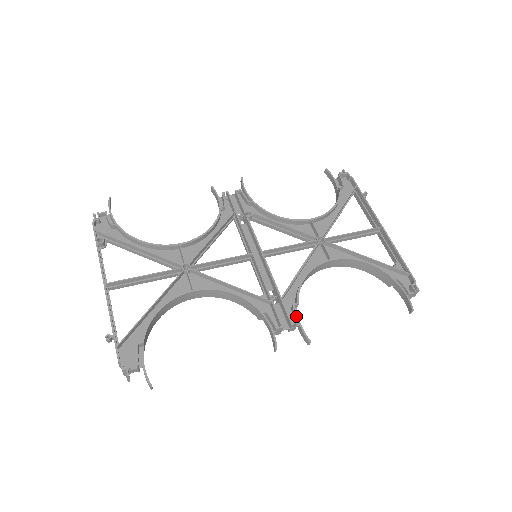
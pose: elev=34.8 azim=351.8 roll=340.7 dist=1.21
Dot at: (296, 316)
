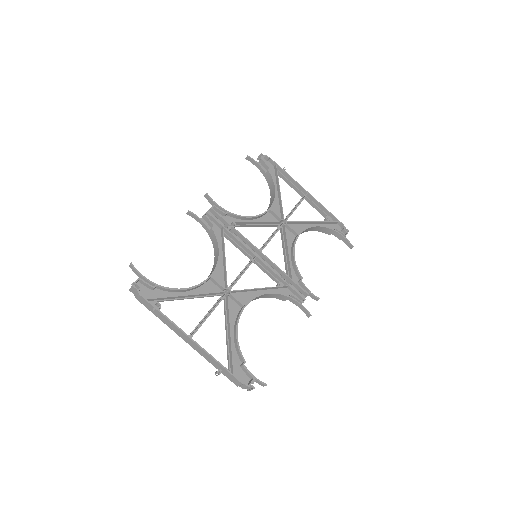
Dot at: occluded
